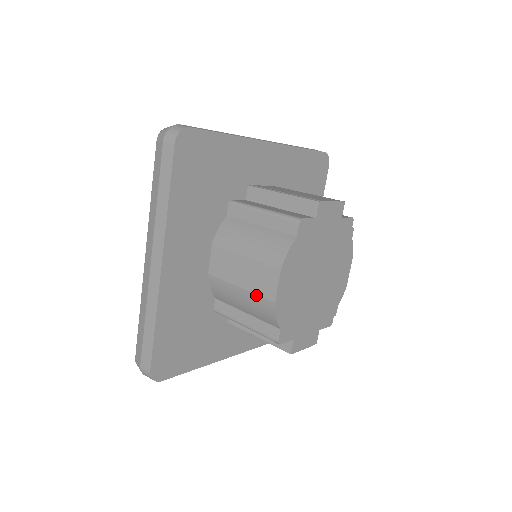
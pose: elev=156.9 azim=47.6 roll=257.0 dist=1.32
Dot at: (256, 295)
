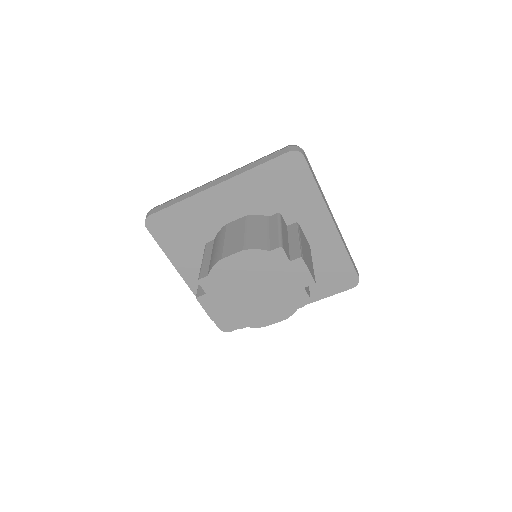
Dot at: (223, 249)
